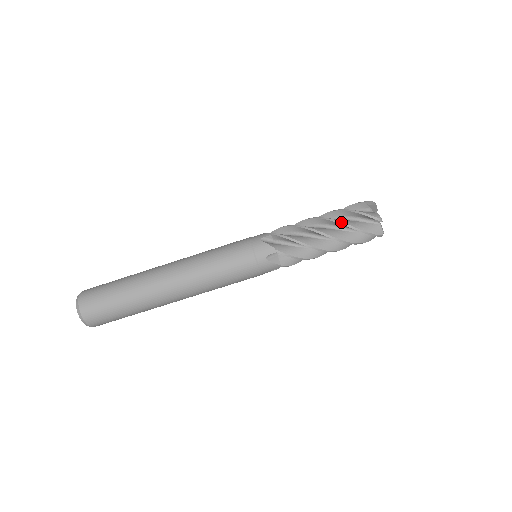
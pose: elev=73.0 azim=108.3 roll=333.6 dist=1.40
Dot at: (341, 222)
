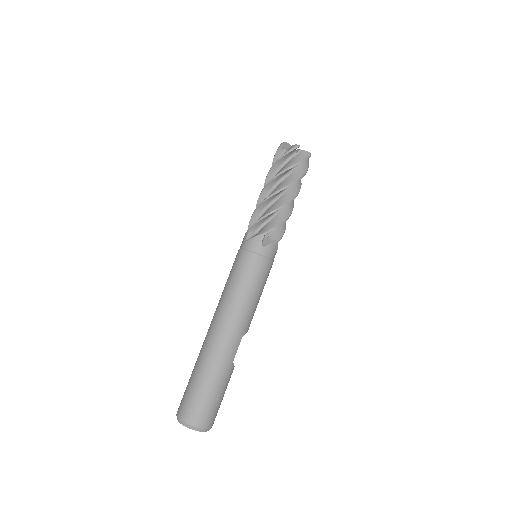
Dot at: (267, 174)
